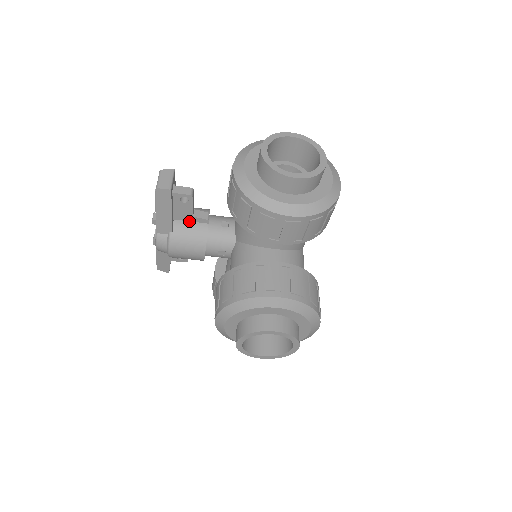
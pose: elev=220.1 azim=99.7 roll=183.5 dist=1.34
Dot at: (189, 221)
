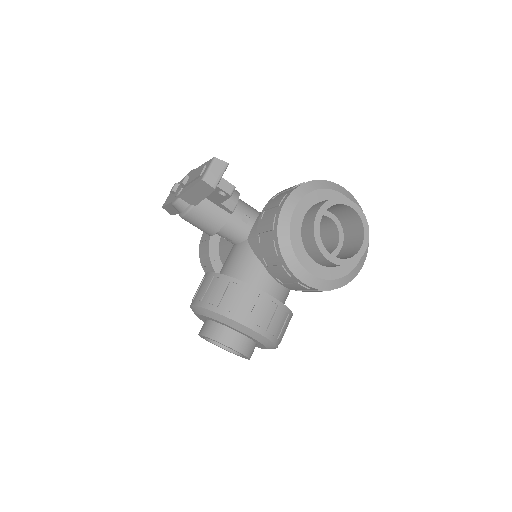
Dot at: (215, 204)
